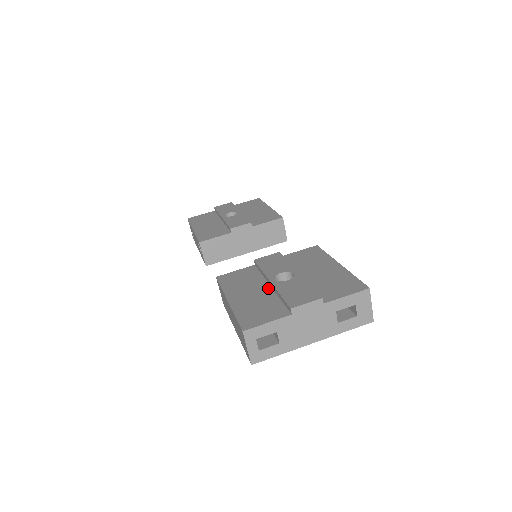
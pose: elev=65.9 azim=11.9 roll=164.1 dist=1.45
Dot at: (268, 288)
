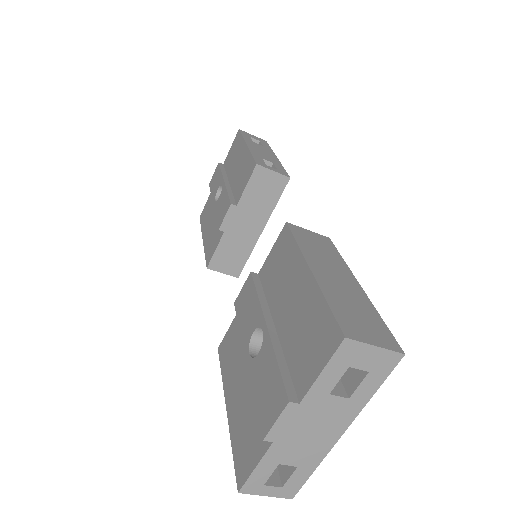
Dot at: occluded
